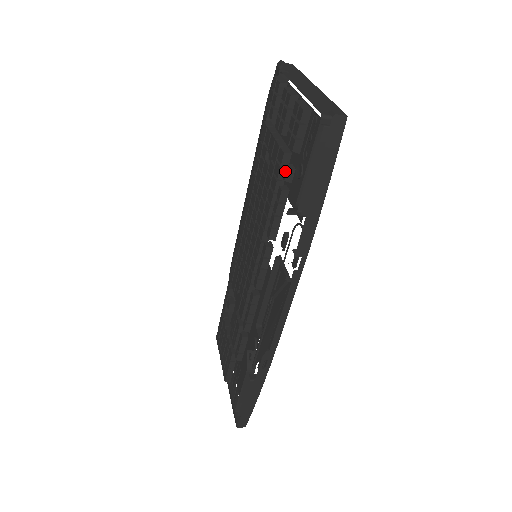
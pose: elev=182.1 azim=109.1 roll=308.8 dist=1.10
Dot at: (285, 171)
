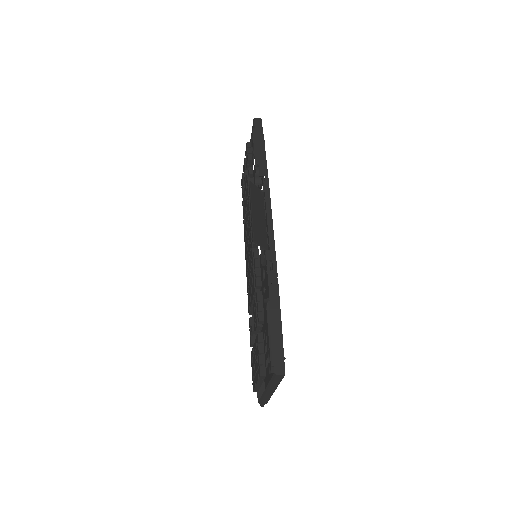
Dot at: (248, 171)
